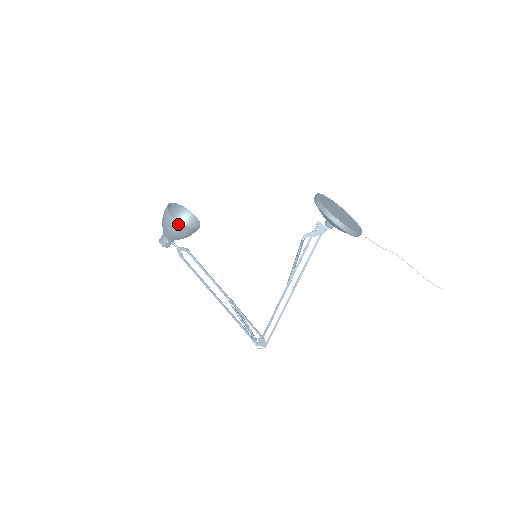
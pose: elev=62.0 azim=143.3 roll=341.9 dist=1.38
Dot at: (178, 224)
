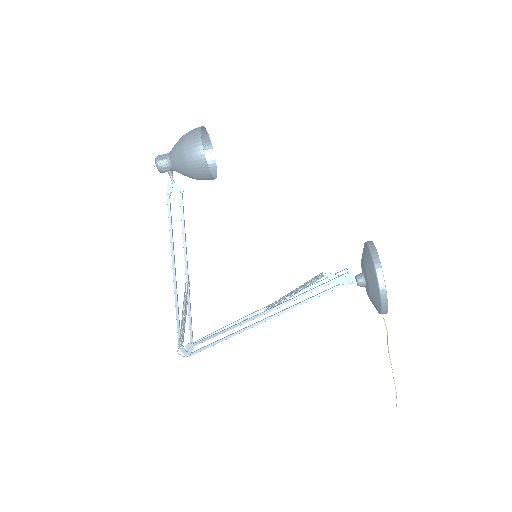
Dot at: (202, 158)
